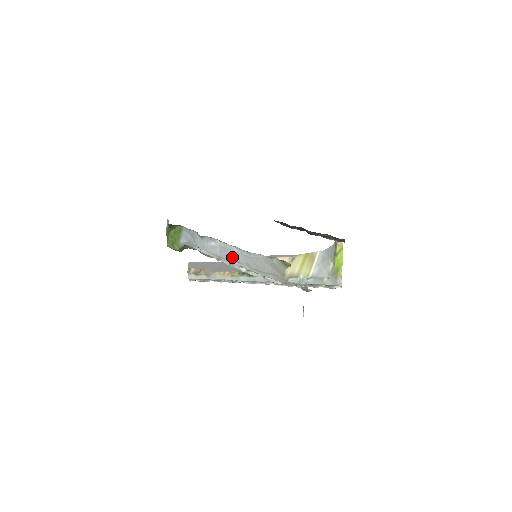
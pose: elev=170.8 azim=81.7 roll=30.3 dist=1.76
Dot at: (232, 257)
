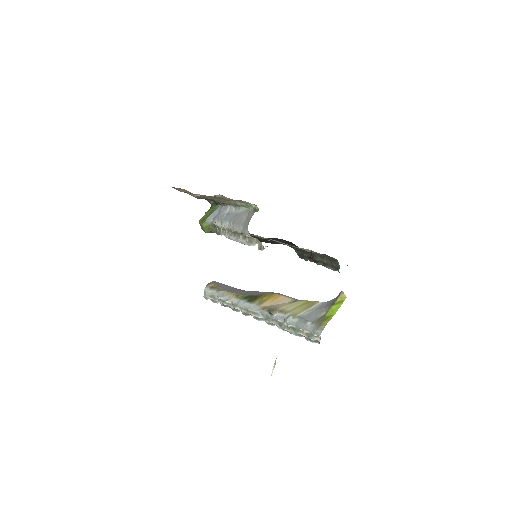
Dot at: (228, 218)
